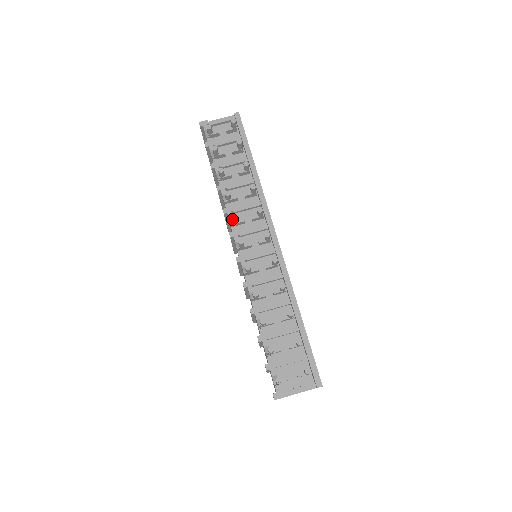
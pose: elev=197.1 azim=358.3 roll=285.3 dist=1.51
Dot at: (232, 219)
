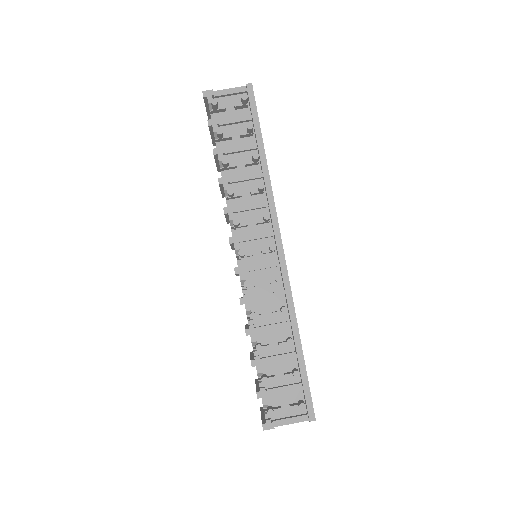
Dot at: (234, 224)
